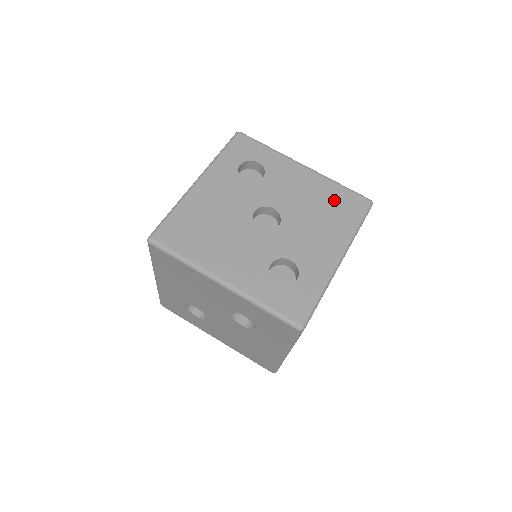
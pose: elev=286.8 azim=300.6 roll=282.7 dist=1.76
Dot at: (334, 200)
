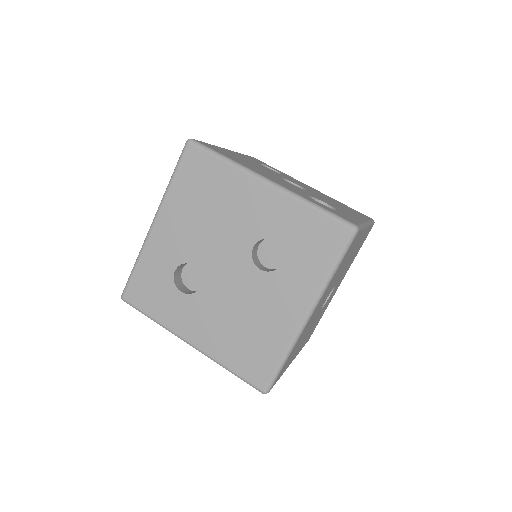
Dot at: (344, 205)
